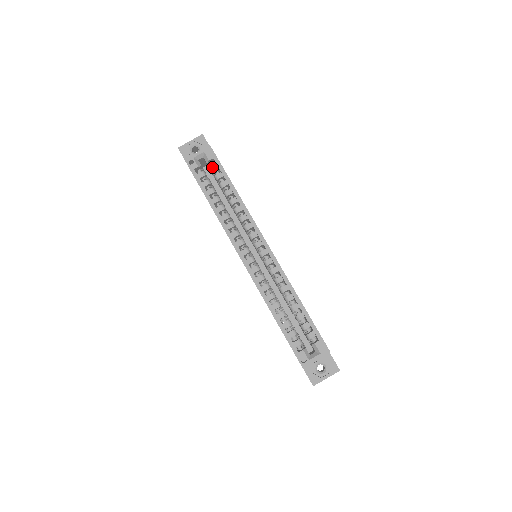
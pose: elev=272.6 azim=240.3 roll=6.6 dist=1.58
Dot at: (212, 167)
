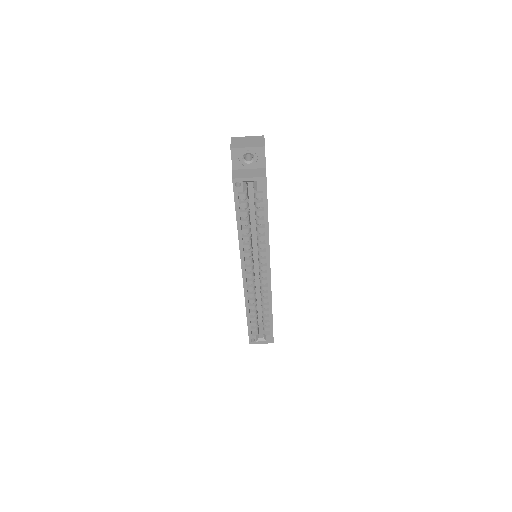
Dot at: (257, 195)
